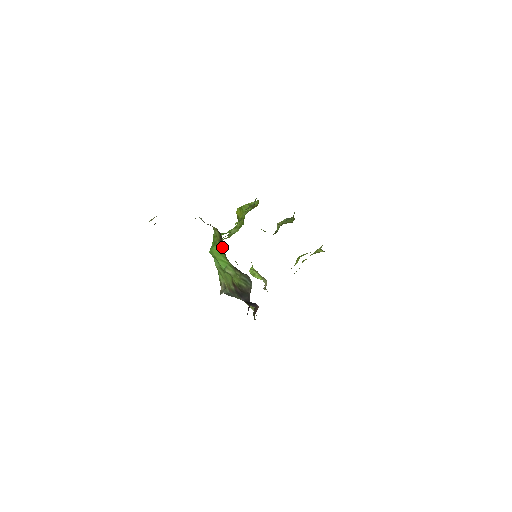
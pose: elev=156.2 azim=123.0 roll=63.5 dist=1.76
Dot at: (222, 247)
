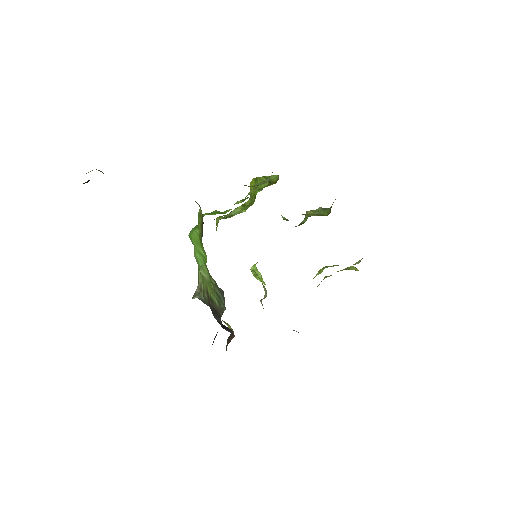
Dot at: (202, 235)
